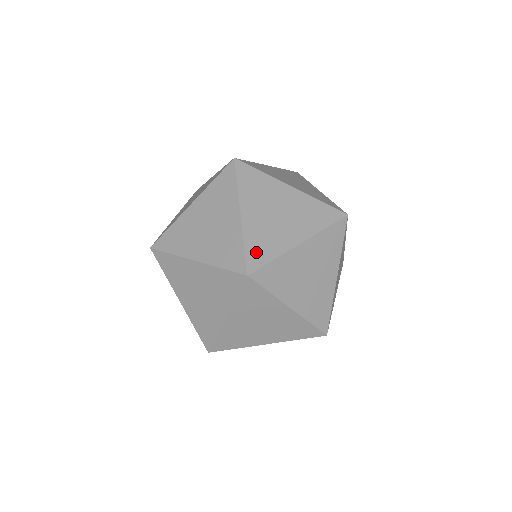
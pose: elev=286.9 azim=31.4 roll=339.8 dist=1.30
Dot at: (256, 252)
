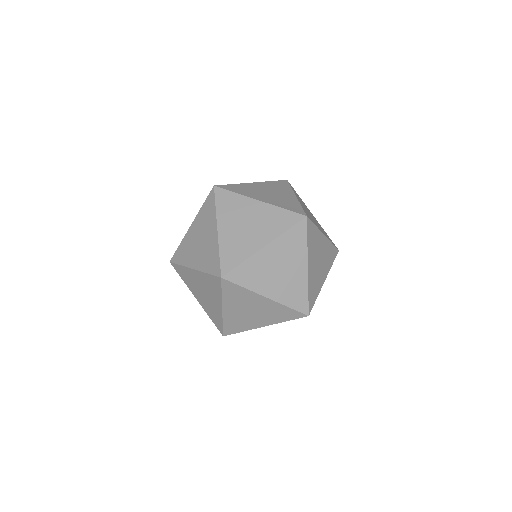
Dot at: (216, 322)
